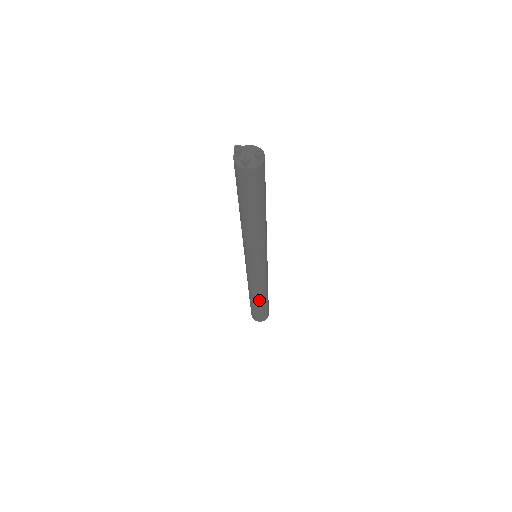
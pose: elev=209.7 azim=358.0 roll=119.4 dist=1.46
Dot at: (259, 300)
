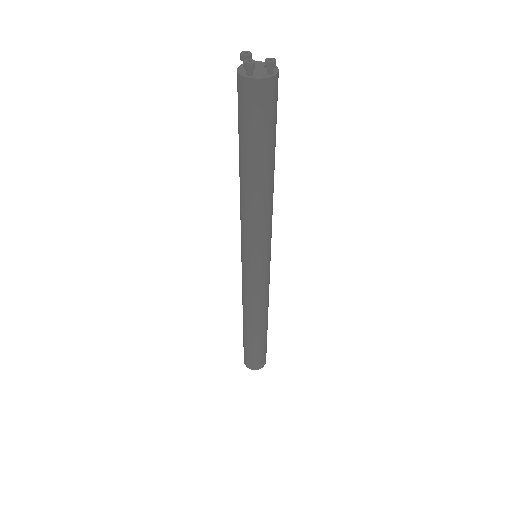
Dot at: (252, 330)
